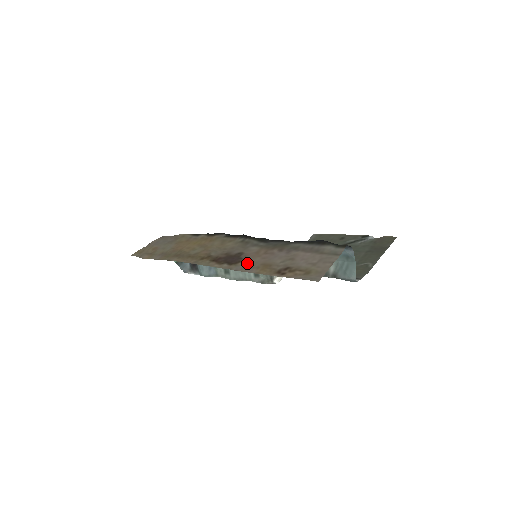
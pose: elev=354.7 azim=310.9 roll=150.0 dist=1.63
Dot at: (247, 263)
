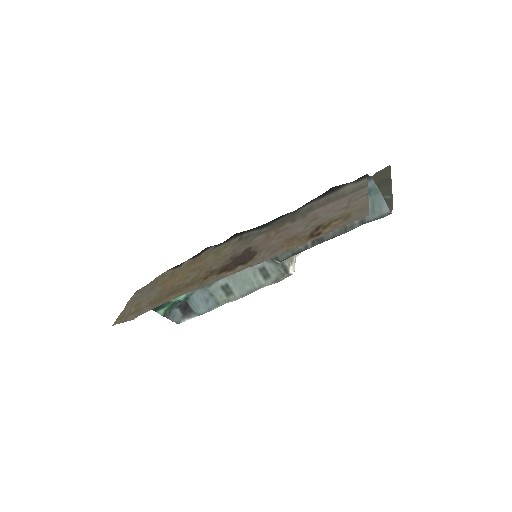
Dot at: (265, 251)
